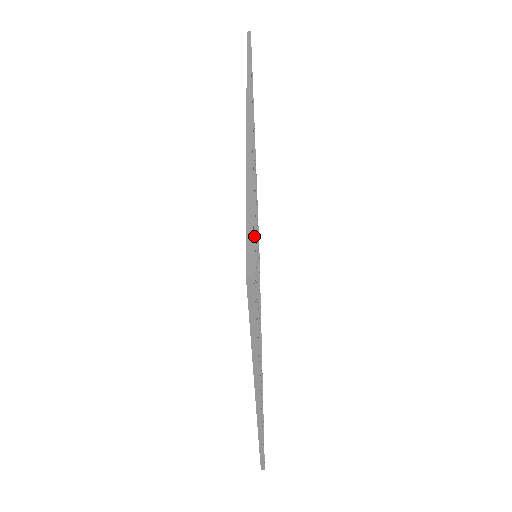
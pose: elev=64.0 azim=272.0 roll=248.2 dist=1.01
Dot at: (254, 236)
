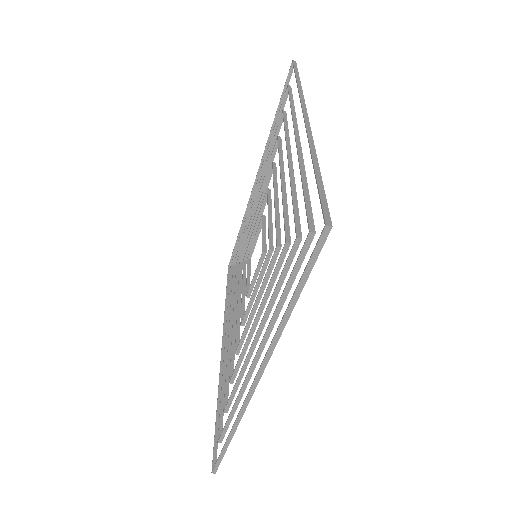
Dot at: (311, 207)
